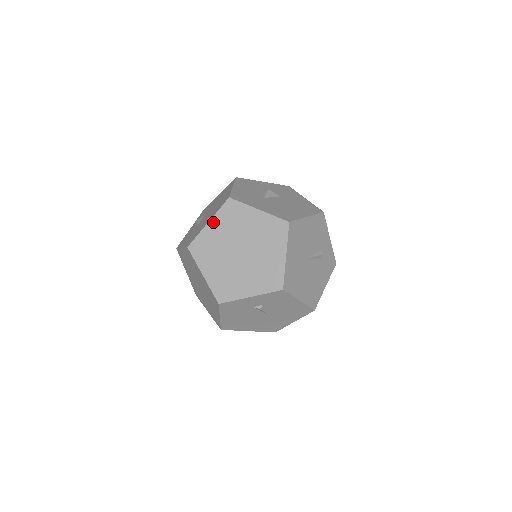
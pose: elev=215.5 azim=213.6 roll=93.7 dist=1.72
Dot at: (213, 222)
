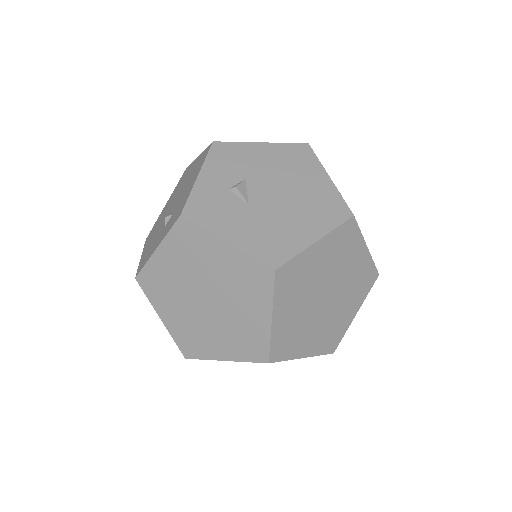
Dot at: (322, 243)
